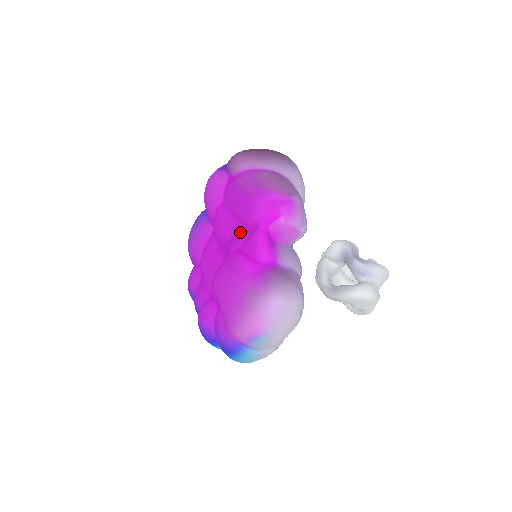
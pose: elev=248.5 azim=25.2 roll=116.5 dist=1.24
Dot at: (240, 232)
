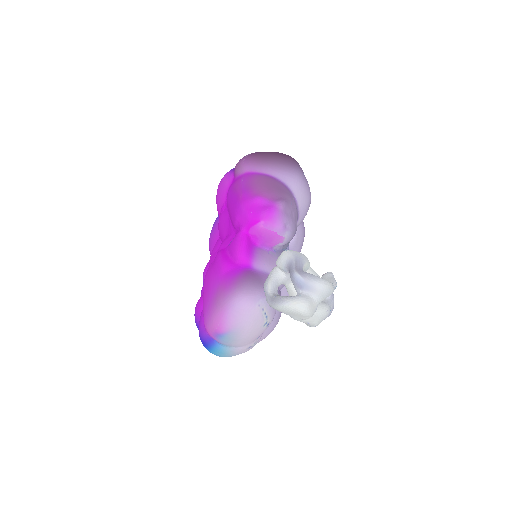
Dot at: (230, 233)
